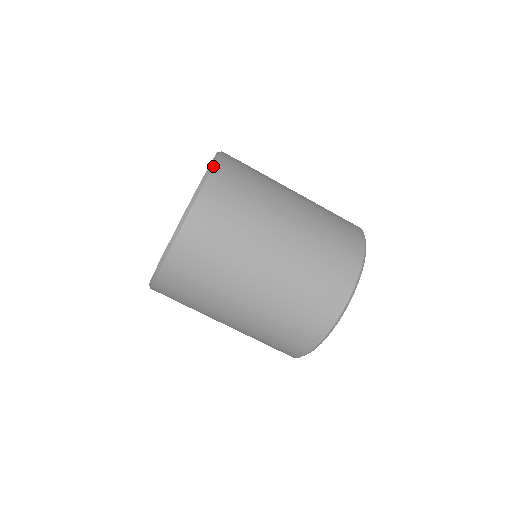
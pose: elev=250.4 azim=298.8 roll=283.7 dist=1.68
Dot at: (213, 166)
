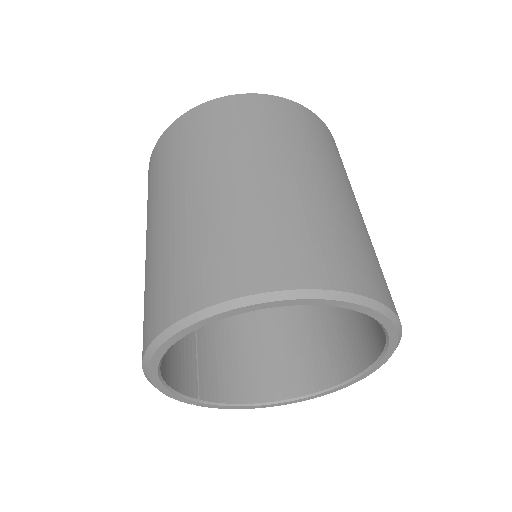
Dot at: occluded
